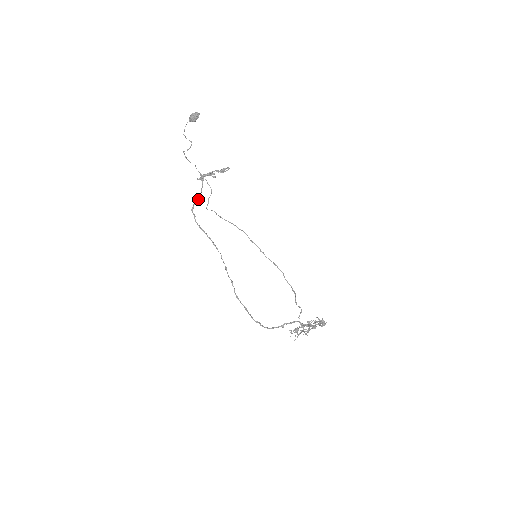
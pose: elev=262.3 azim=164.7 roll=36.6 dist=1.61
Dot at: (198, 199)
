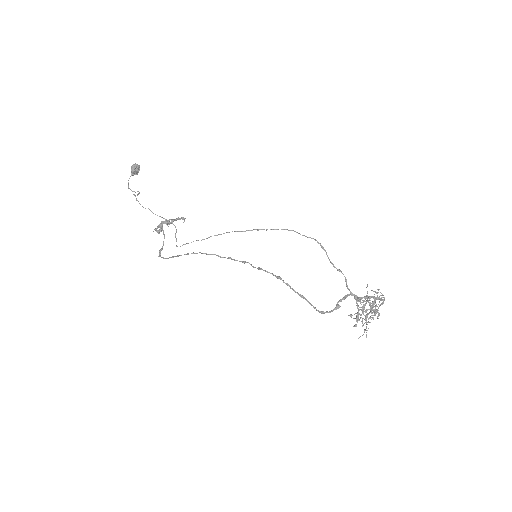
Dot at: (163, 244)
